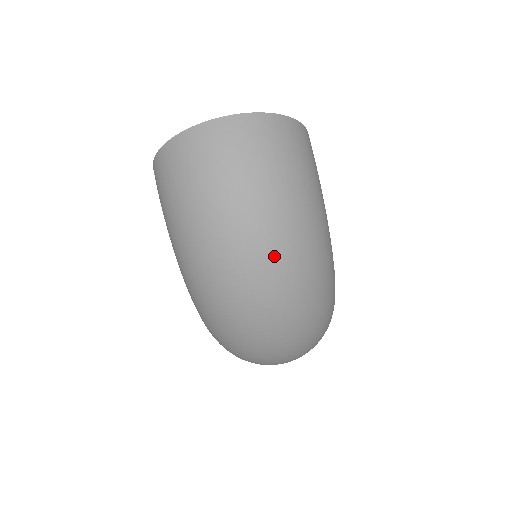
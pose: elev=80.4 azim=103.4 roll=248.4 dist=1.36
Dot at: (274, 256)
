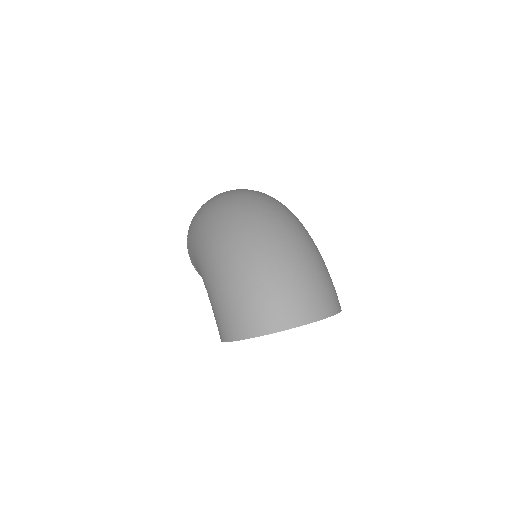
Dot at: (258, 196)
